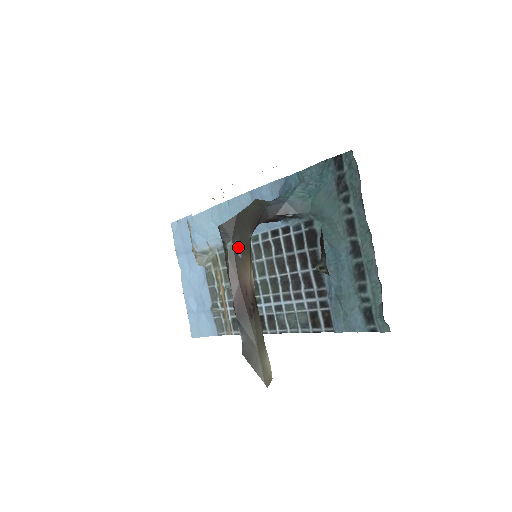
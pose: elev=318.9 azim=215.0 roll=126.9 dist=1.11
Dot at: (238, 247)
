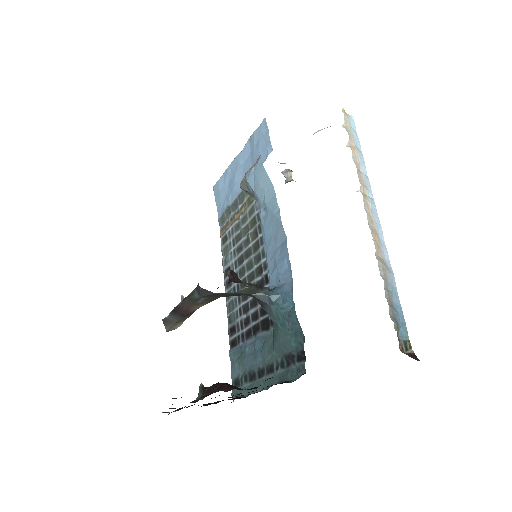
Dot at: (202, 299)
